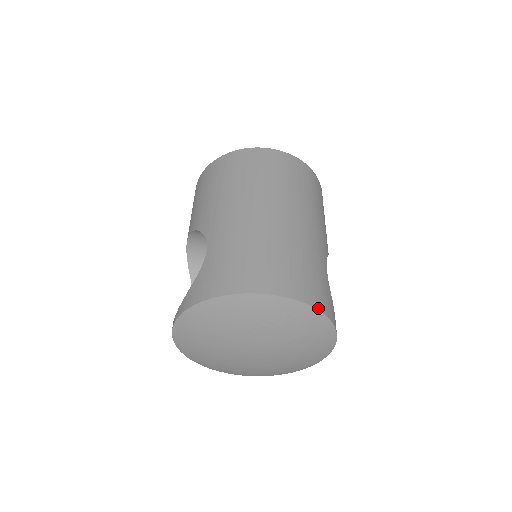
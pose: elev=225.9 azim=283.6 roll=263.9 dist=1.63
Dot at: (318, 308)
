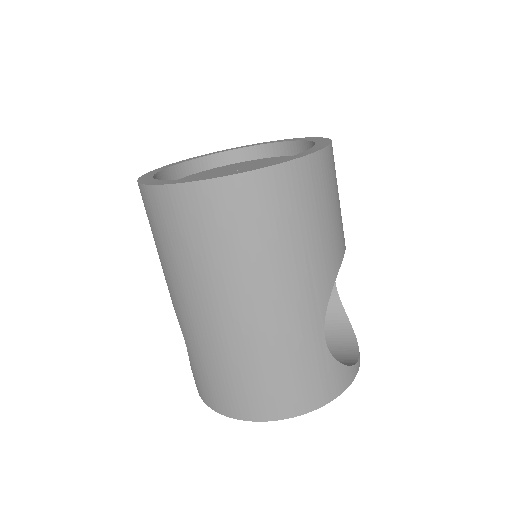
Dot at: (309, 410)
